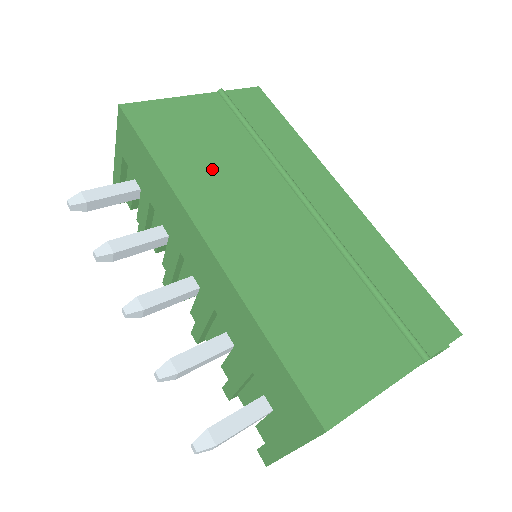
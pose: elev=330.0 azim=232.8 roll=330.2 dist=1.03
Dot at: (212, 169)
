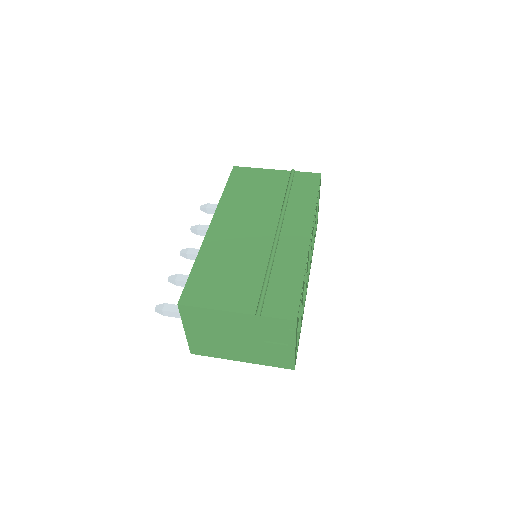
Dot at: (246, 201)
